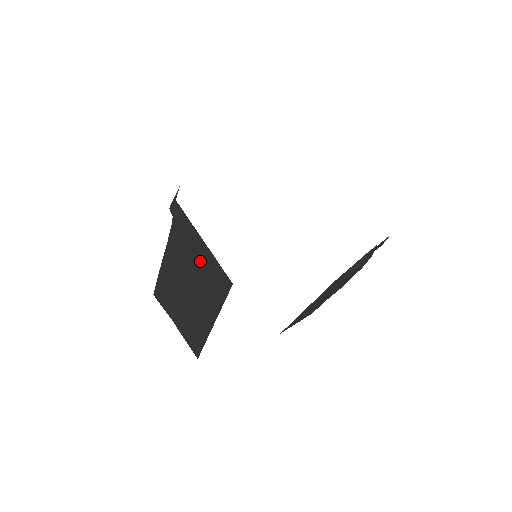
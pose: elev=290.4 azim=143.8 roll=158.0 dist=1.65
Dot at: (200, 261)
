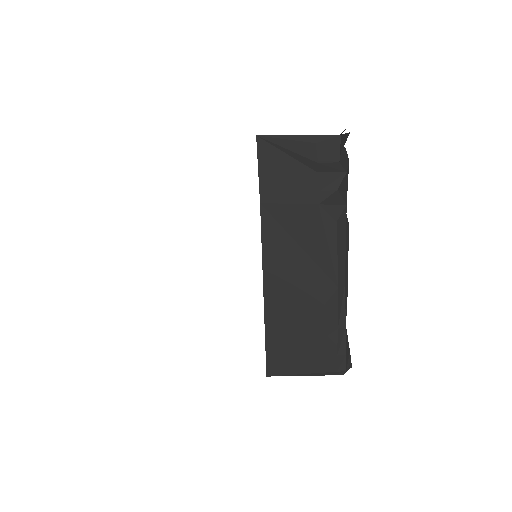
Dot at: occluded
